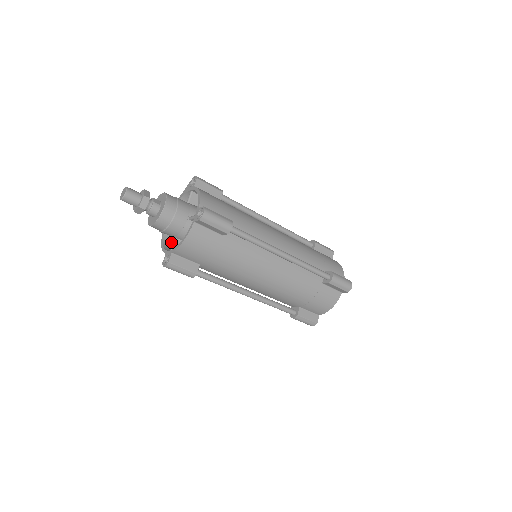
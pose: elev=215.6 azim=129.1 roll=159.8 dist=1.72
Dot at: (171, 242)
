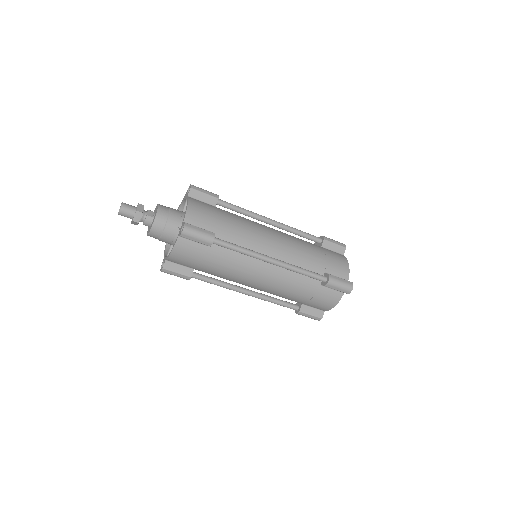
Dot at: occluded
